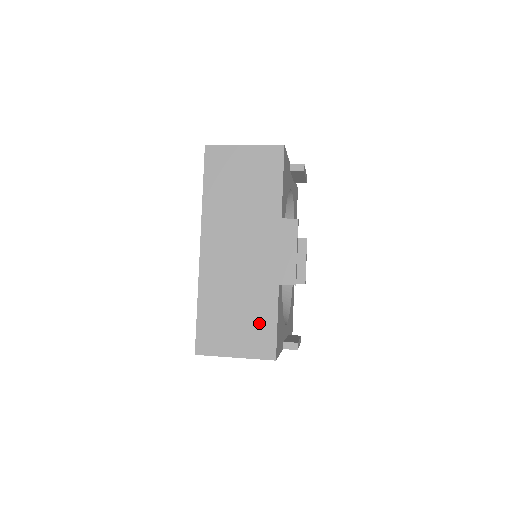
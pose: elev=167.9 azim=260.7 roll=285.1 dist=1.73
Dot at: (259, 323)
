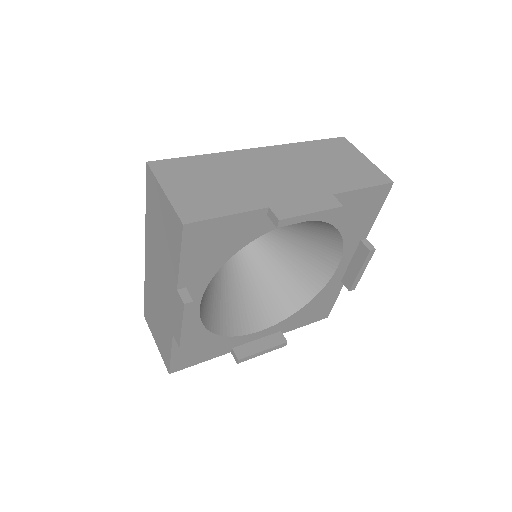
Dot at: (164, 342)
